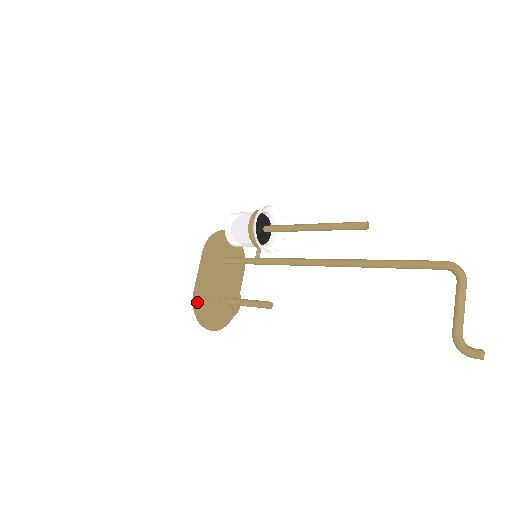
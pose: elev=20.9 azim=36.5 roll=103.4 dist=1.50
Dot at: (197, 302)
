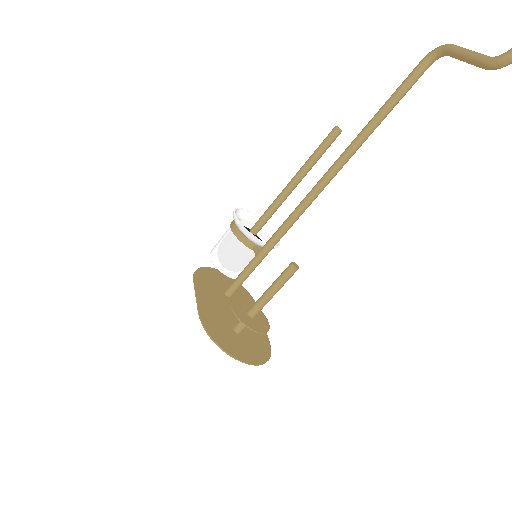
Dot at: (208, 326)
